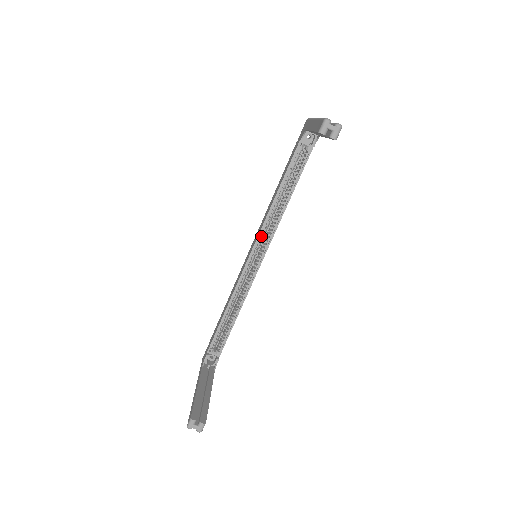
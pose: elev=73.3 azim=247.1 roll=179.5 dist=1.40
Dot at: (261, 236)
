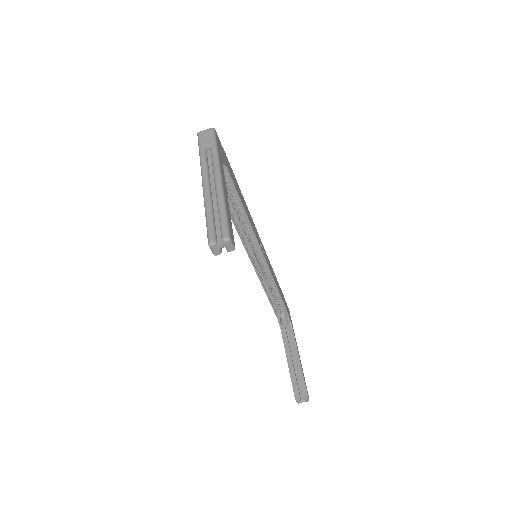
Dot at: (247, 244)
